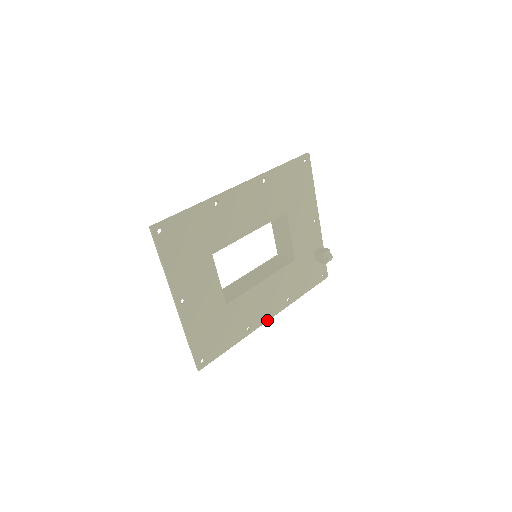
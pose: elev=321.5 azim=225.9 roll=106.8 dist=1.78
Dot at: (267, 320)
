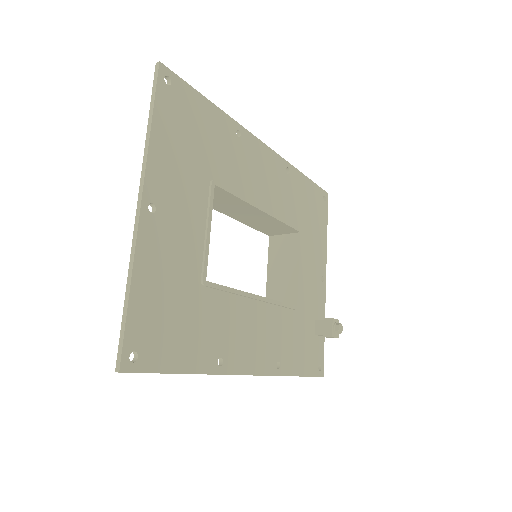
Dot at: (246, 373)
